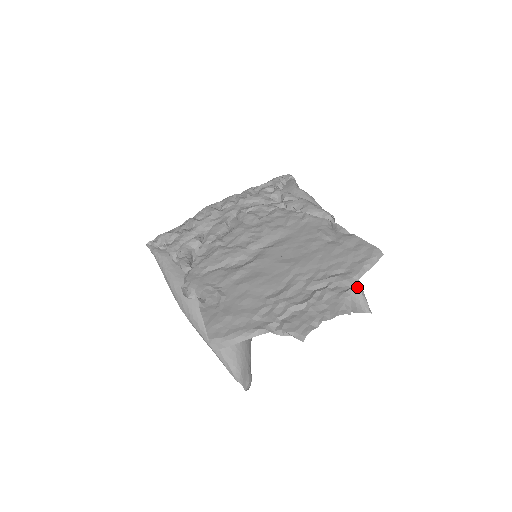
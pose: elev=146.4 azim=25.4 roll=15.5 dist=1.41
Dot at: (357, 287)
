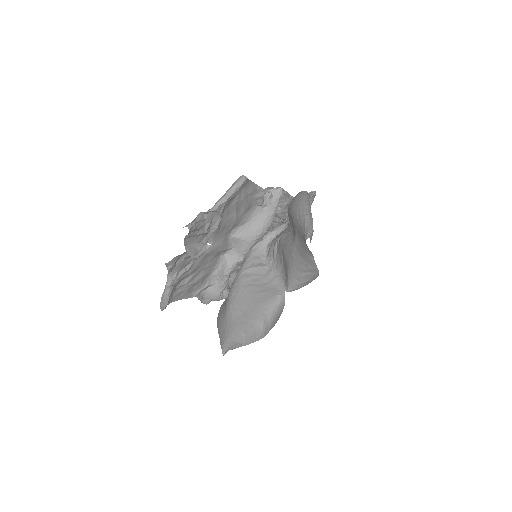
Dot at: (303, 225)
